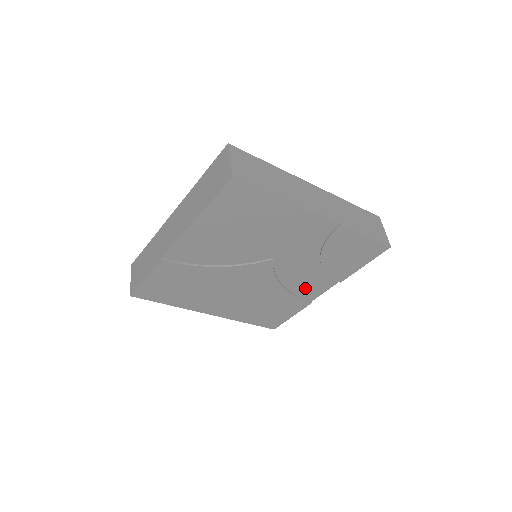
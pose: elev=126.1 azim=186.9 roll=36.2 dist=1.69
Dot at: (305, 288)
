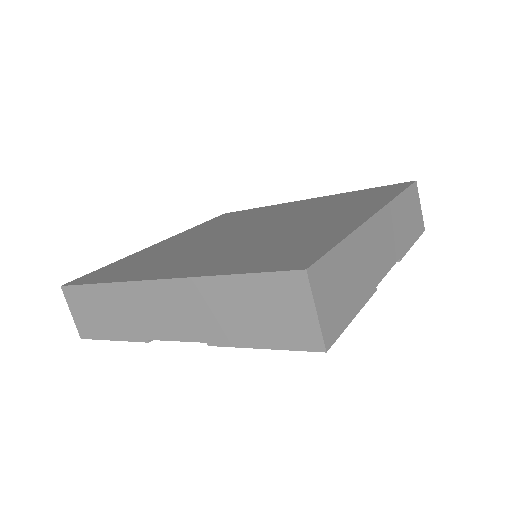
Dot at: occluded
